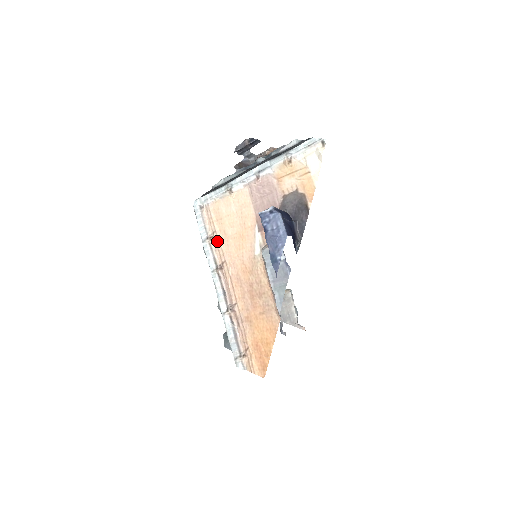
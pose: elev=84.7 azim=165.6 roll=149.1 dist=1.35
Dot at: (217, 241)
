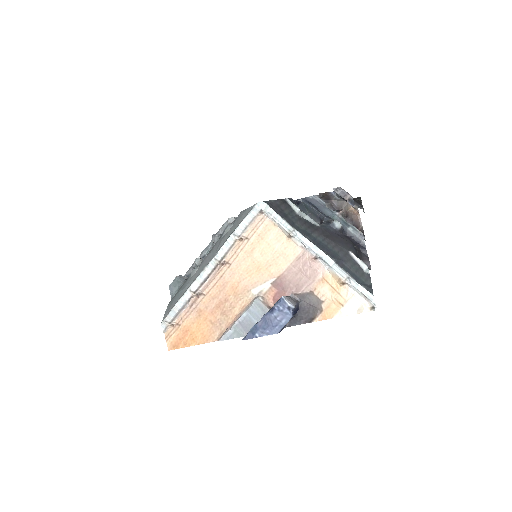
Dot at: (242, 246)
